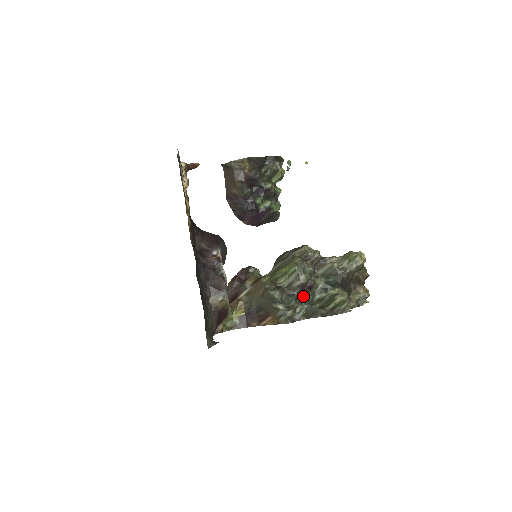
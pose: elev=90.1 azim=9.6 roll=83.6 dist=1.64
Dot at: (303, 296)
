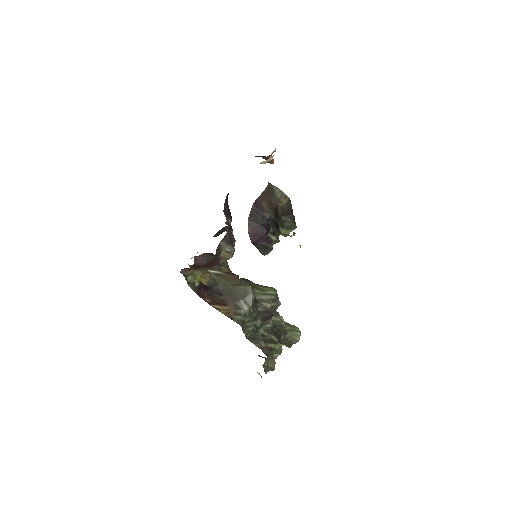
Dot at: (257, 319)
